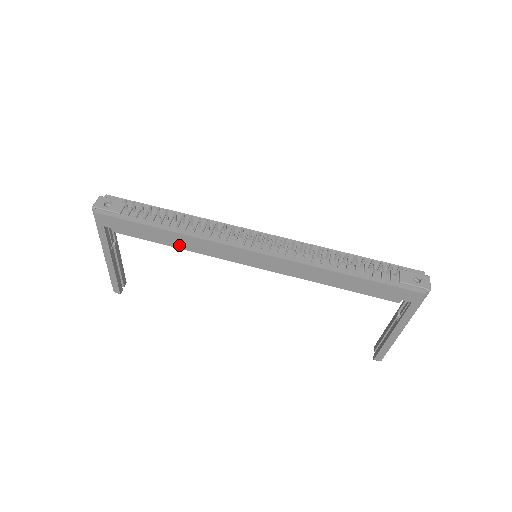
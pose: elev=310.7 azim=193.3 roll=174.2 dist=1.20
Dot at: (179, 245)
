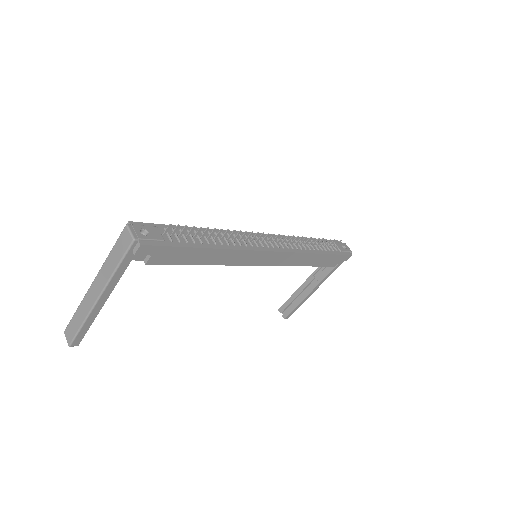
Dot at: (211, 262)
